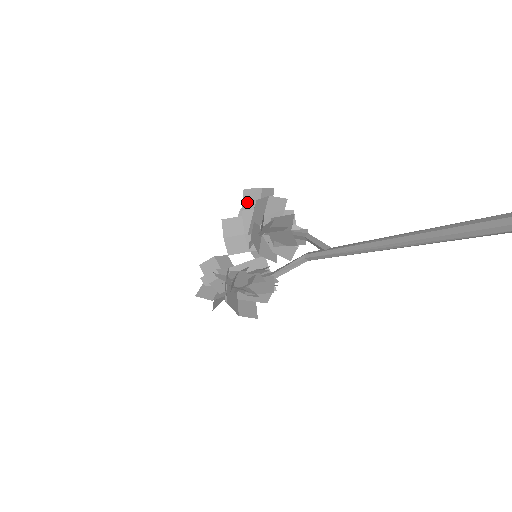
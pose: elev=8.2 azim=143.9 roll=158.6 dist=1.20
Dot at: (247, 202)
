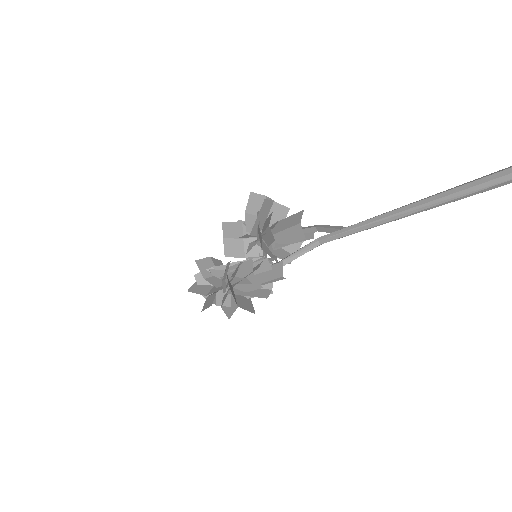
Dot at: (251, 206)
